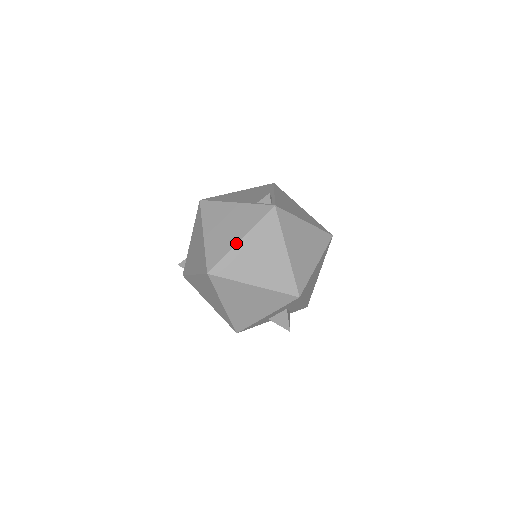
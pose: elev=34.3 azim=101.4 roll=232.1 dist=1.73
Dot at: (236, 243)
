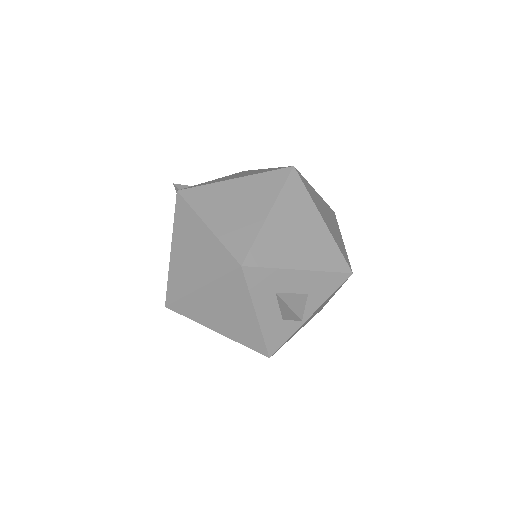
Dot at: (313, 188)
